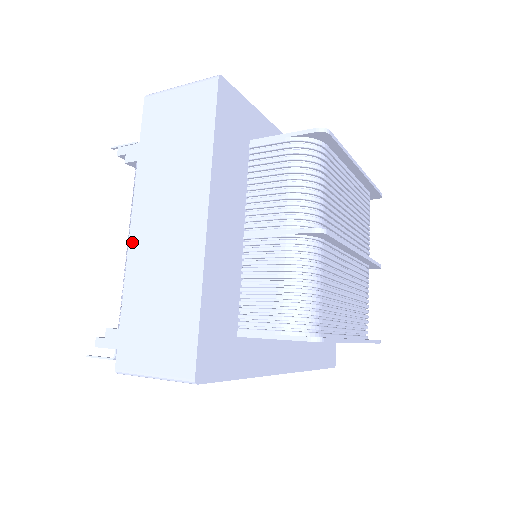
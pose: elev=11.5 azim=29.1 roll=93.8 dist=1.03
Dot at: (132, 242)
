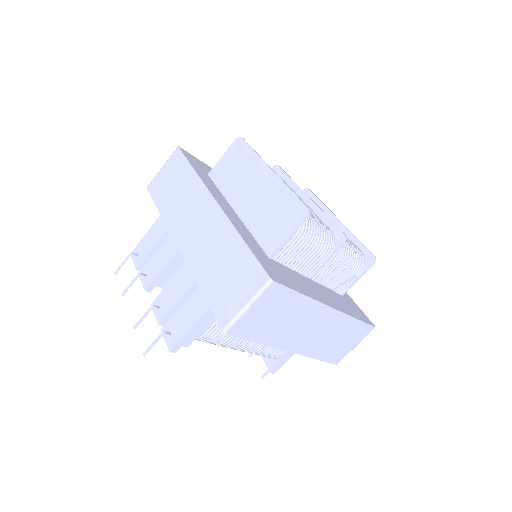
Dot at: (297, 352)
